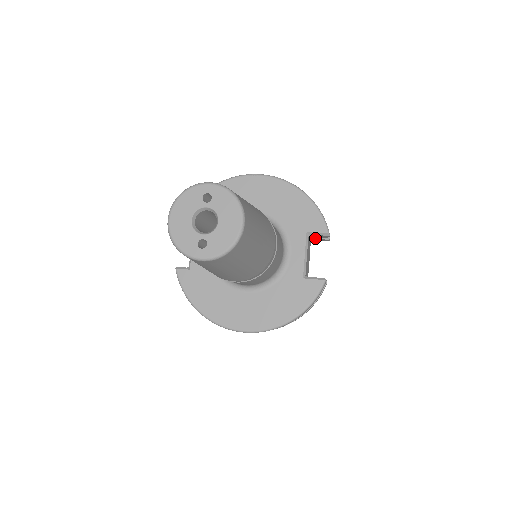
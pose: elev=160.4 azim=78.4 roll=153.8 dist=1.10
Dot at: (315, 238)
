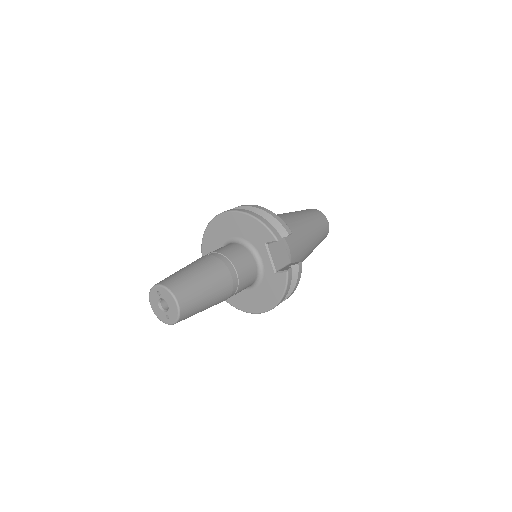
Dot at: occluded
